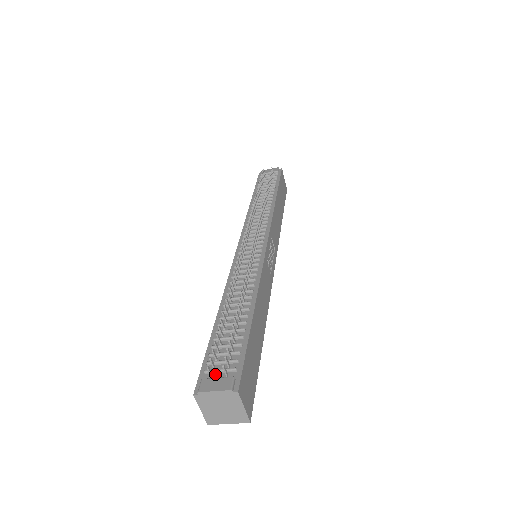
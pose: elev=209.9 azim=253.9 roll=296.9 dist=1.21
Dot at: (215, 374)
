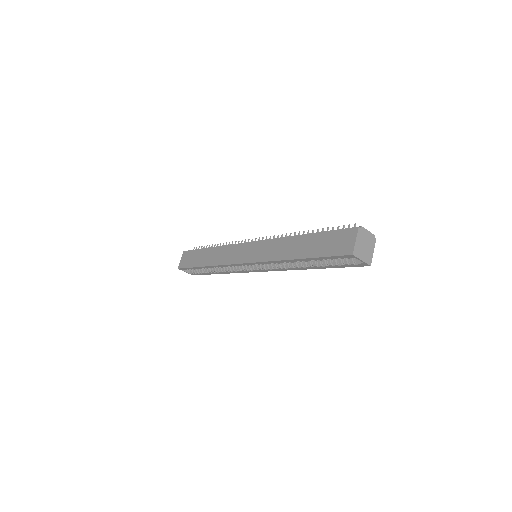
Dot at: occluded
